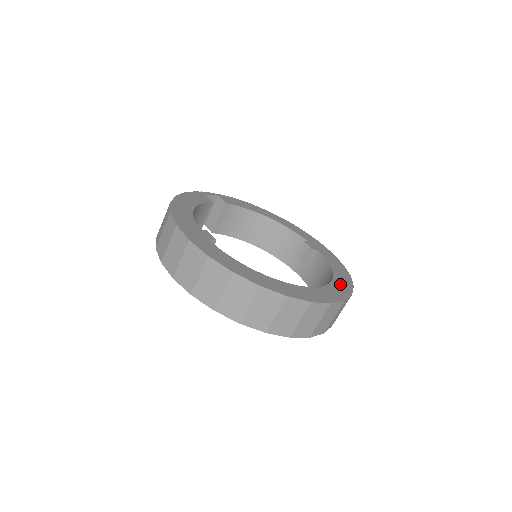
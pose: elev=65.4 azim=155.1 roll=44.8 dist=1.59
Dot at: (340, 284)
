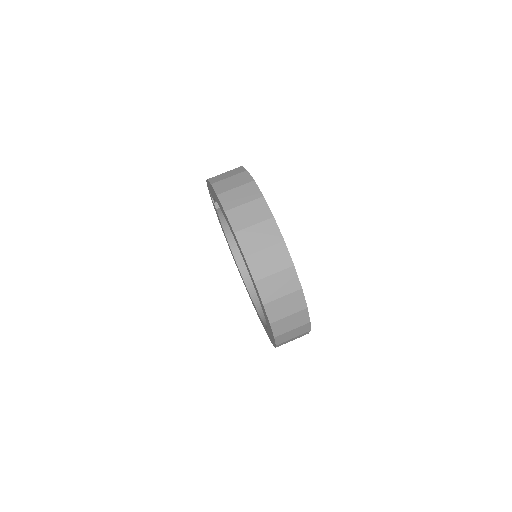
Dot at: occluded
